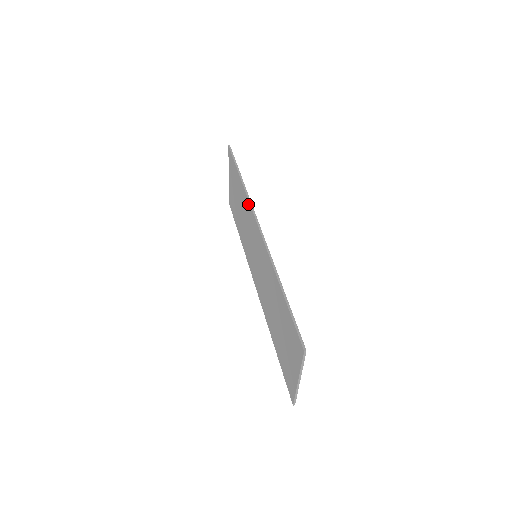
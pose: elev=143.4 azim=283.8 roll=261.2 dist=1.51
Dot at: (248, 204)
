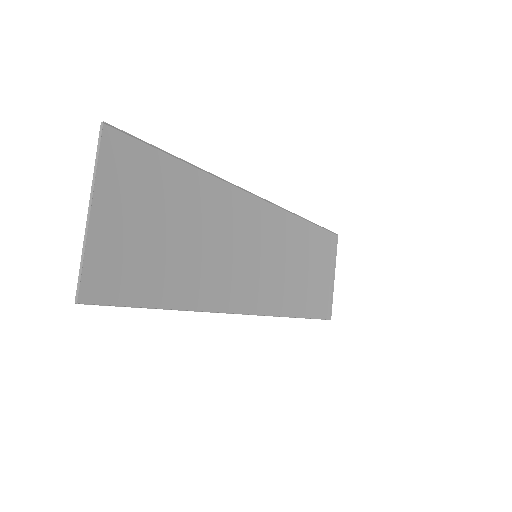
Dot at: (285, 217)
